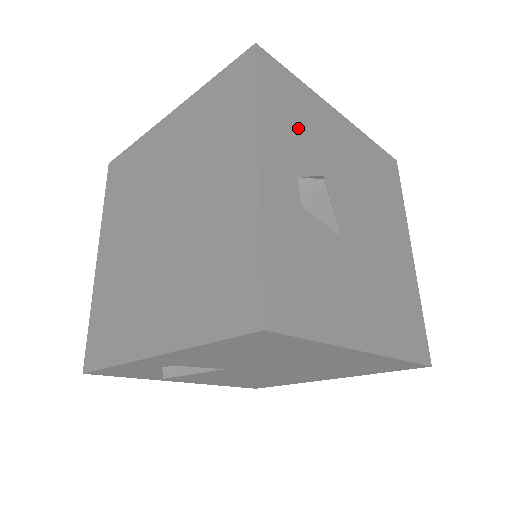
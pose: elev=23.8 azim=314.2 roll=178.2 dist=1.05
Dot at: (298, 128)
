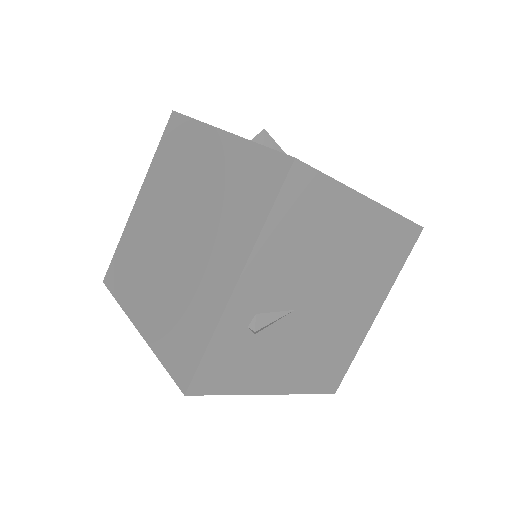
Dot at: occluded
